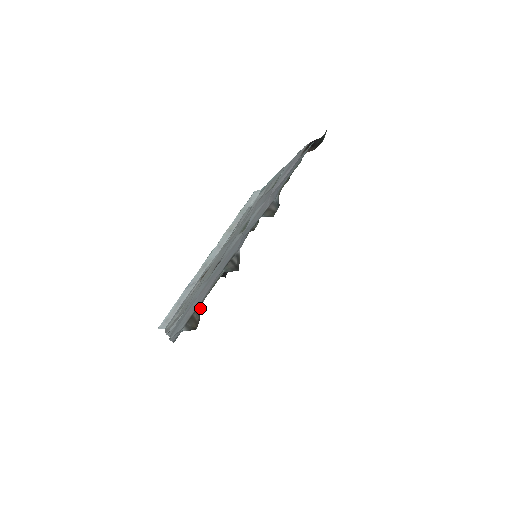
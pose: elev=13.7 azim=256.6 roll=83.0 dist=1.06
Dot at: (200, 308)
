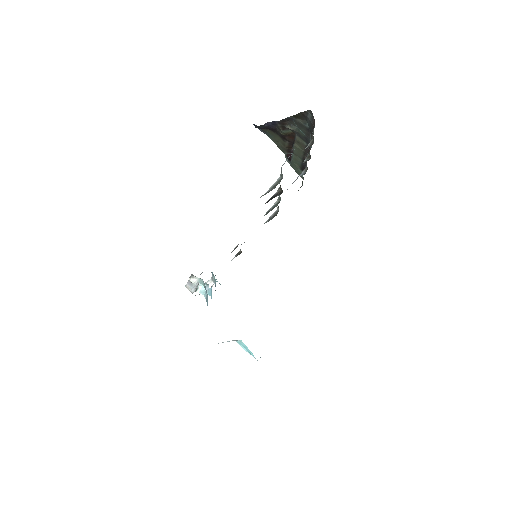
Dot at: (310, 143)
